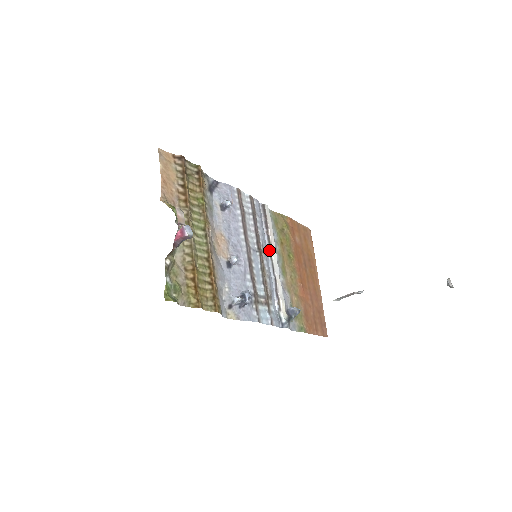
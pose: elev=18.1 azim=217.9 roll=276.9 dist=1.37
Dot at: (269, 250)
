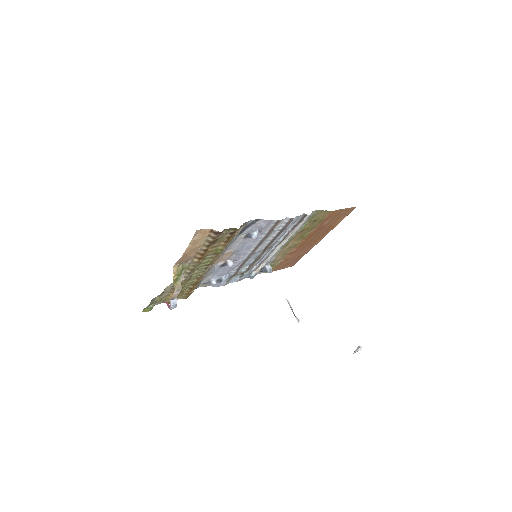
Dot at: (279, 242)
